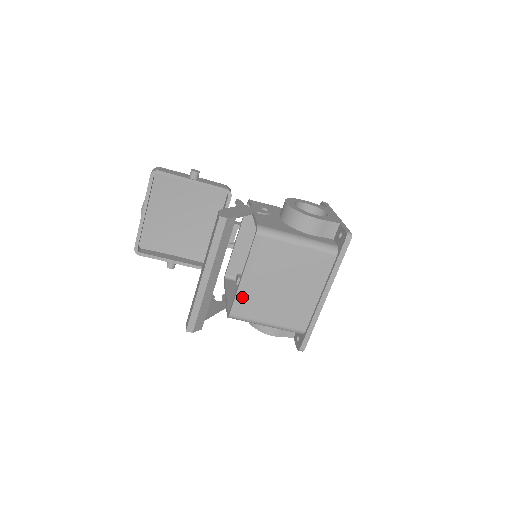
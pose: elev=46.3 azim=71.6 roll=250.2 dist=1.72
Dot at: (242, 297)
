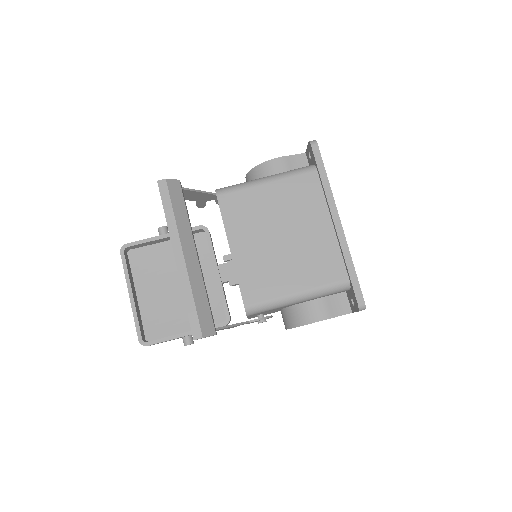
Dot at: (245, 276)
